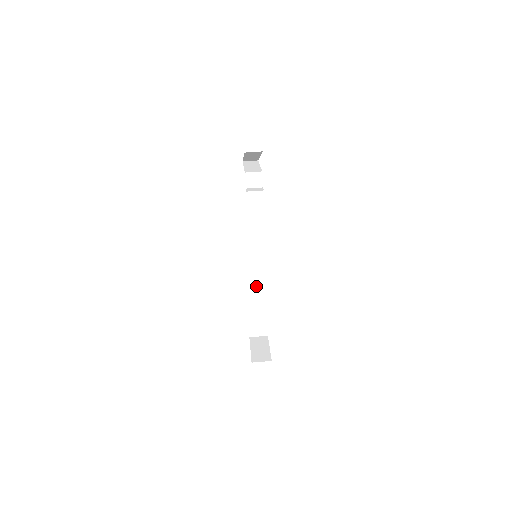
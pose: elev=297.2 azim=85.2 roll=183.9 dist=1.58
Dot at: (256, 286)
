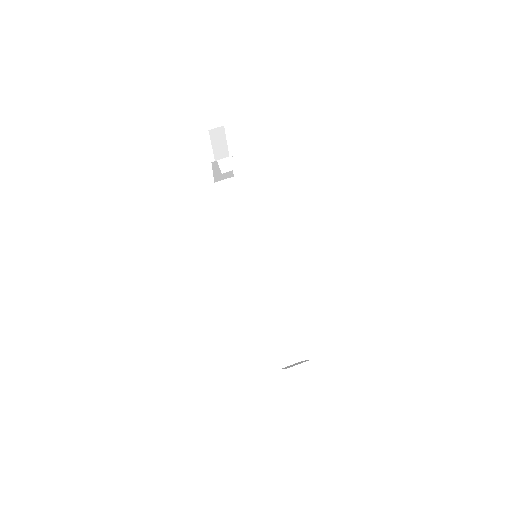
Dot at: (269, 300)
